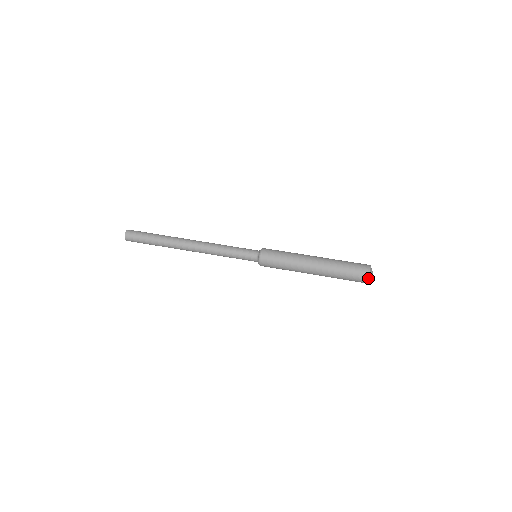
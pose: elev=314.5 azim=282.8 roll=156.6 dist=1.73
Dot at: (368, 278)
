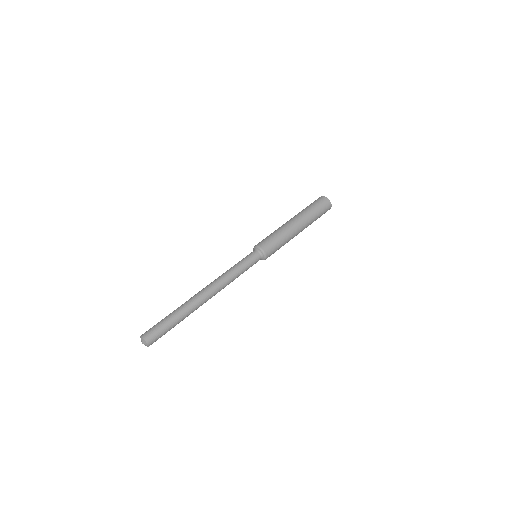
Dot at: occluded
